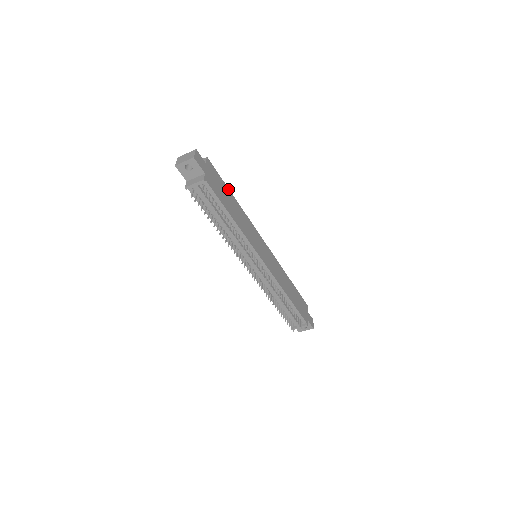
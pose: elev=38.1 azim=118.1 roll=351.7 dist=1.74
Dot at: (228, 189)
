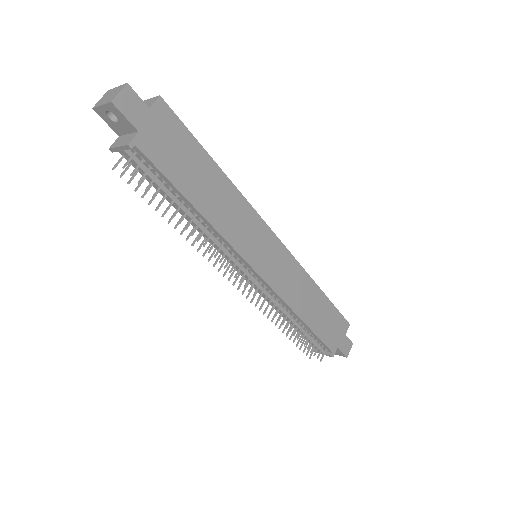
Dot at: (205, 153)
